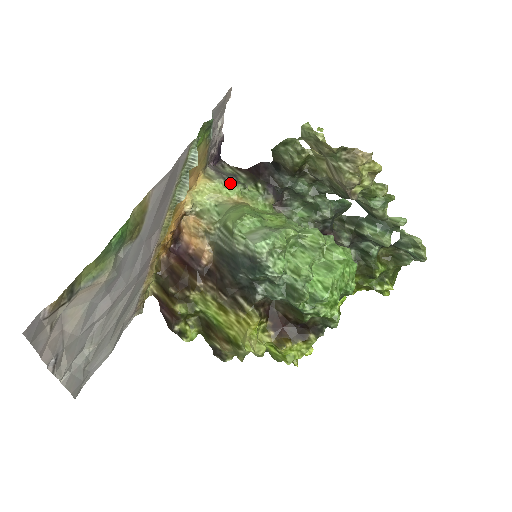
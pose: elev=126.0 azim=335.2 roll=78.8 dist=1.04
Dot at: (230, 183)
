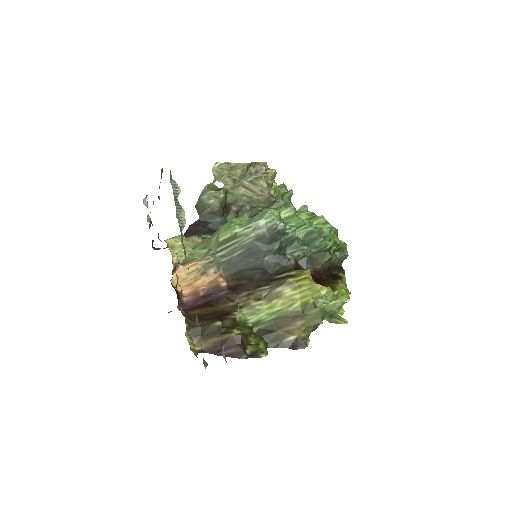
Dot at: occluded
